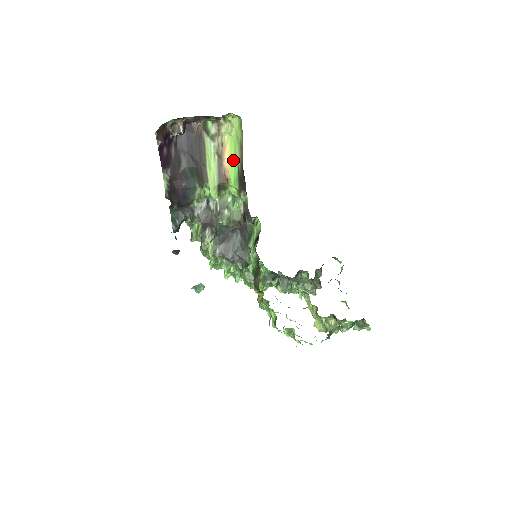
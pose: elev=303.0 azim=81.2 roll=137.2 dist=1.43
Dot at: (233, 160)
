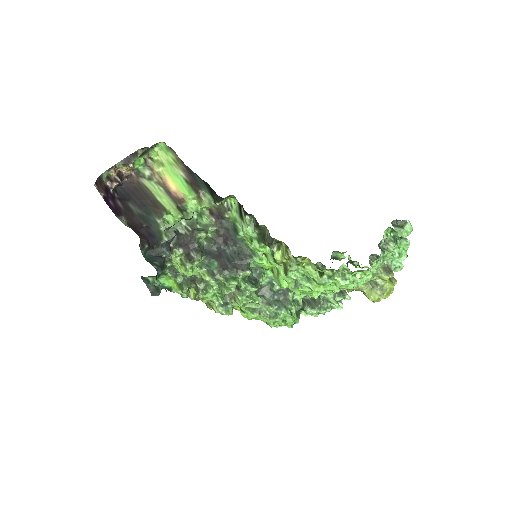
Dot at: (177, 181)
